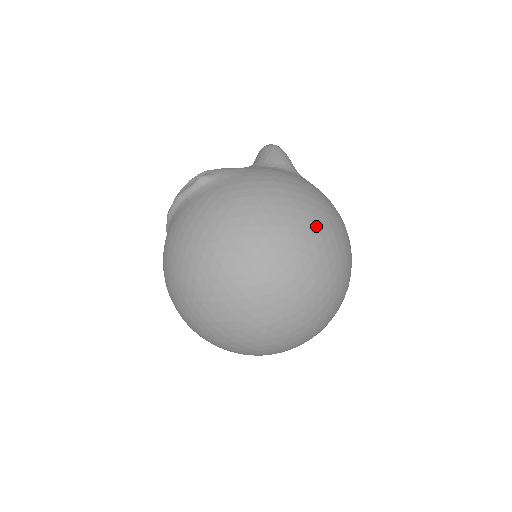
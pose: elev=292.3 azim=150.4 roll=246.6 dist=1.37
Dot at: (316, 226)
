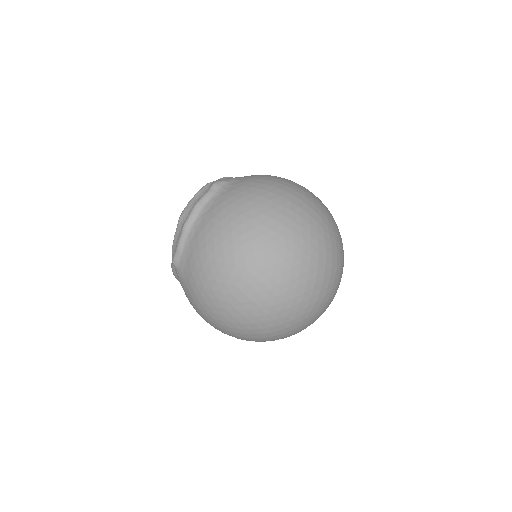
Dot at: occluded
